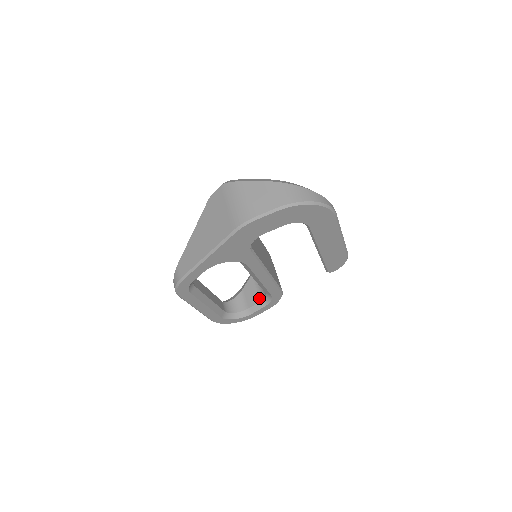
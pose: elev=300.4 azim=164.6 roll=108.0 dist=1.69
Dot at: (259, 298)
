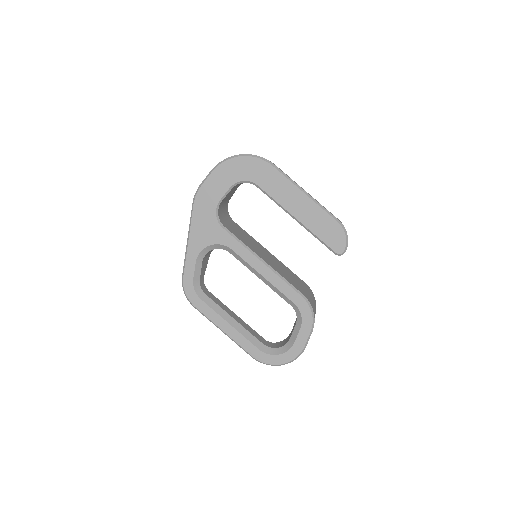
Dot at: (296, 322)
